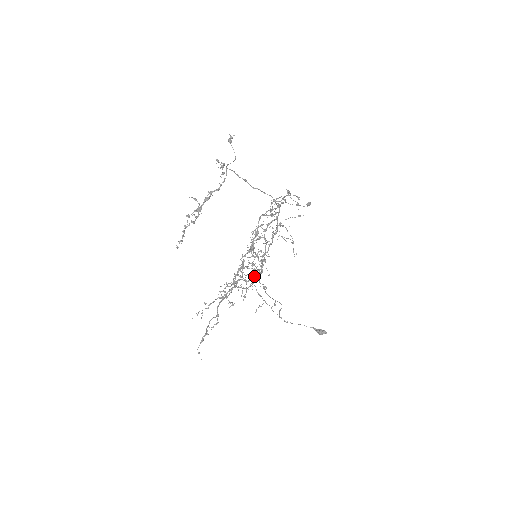
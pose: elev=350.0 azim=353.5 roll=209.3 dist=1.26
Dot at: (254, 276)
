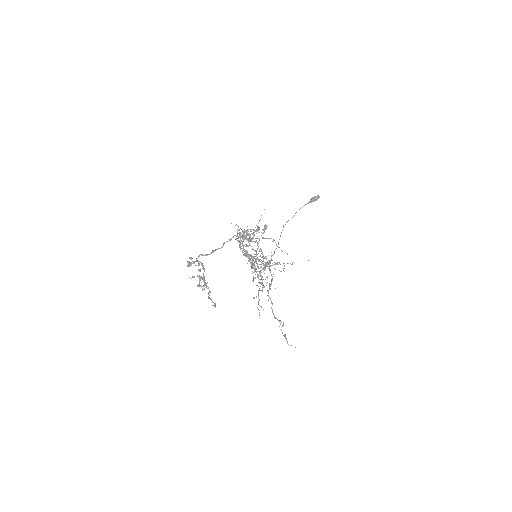
Dot at: occluded
